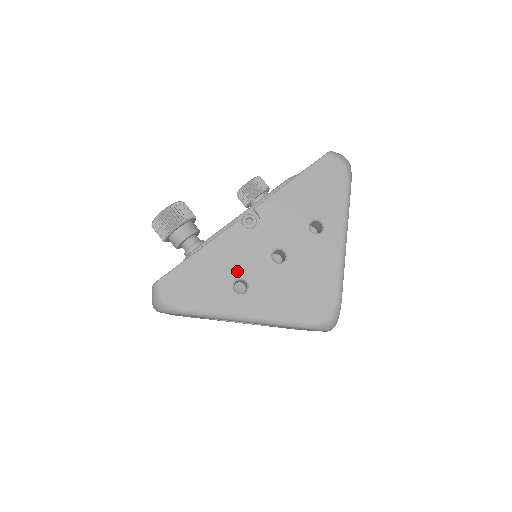
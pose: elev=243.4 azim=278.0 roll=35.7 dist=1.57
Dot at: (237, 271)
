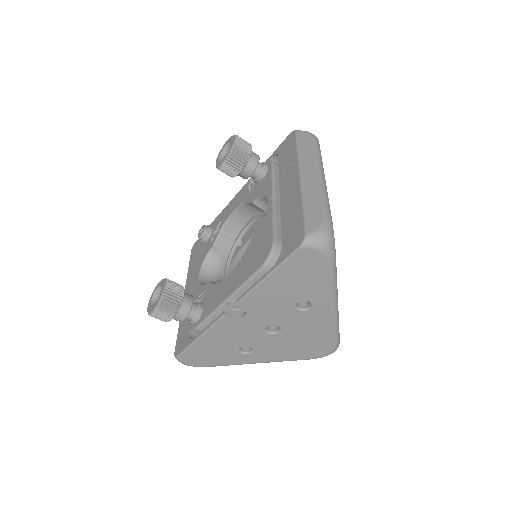
Dot at: (239, 343)
